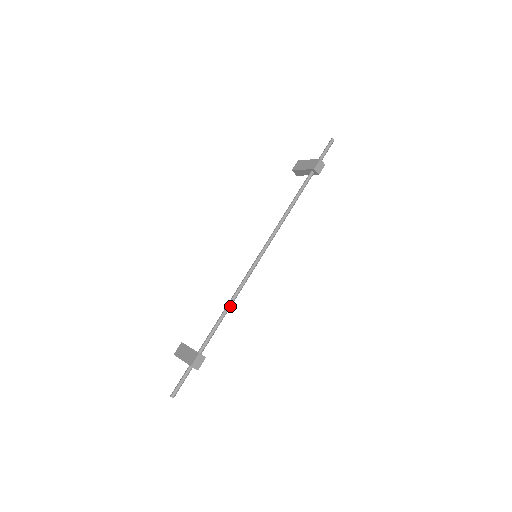
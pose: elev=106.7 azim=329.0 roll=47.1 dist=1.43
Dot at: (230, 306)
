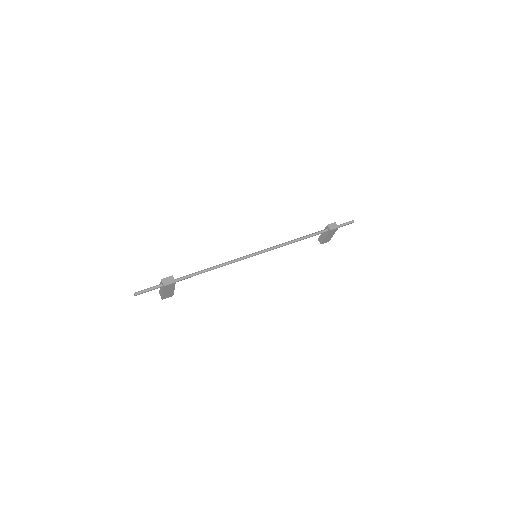
Dot at: (216, 267)
